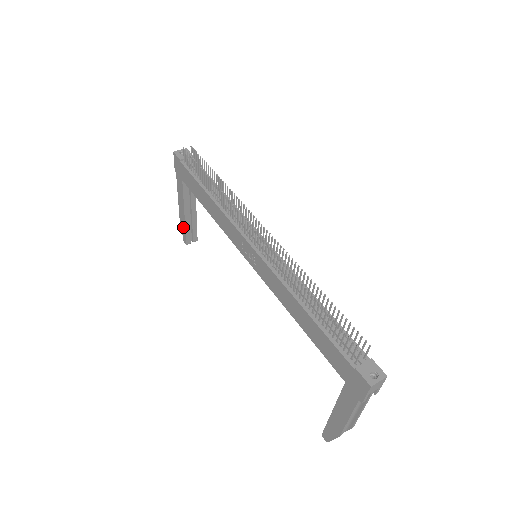
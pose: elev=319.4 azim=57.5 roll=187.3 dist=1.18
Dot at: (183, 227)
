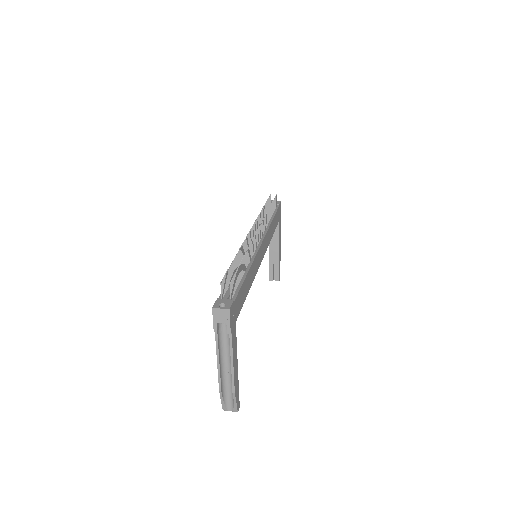
Dot at: occluded
